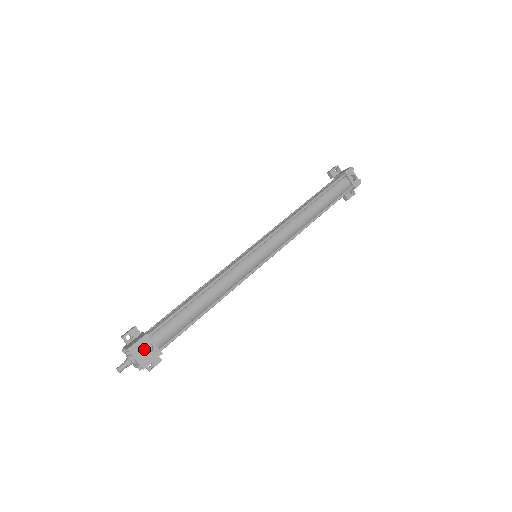
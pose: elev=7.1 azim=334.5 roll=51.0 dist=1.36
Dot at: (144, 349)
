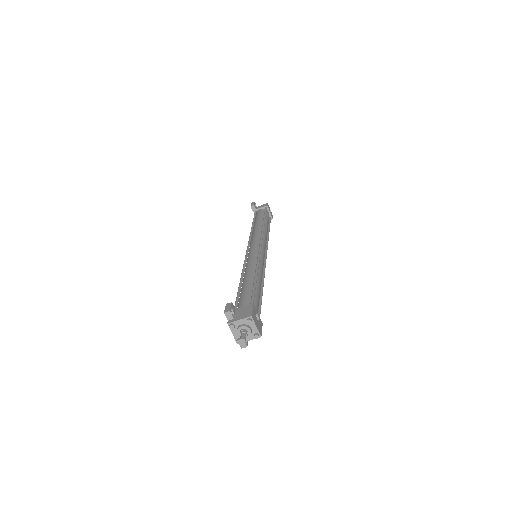
Dot at: (256, 318)
